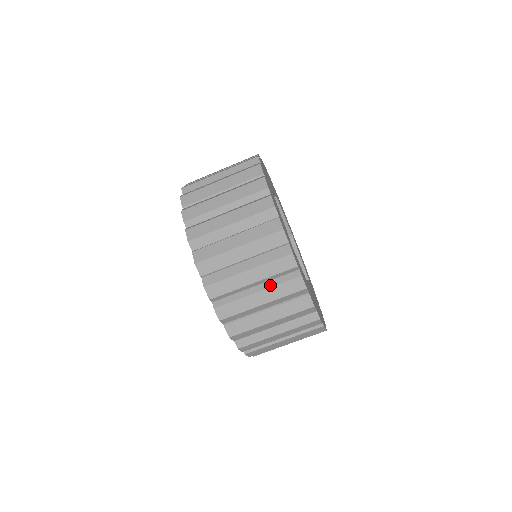
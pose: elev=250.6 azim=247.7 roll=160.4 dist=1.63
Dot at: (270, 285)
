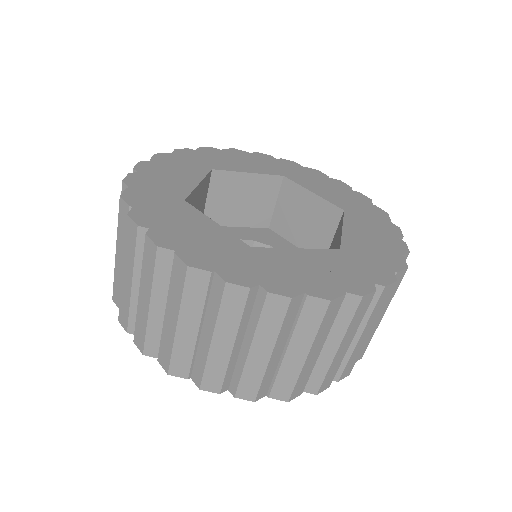
Dot at: (252, 331)
